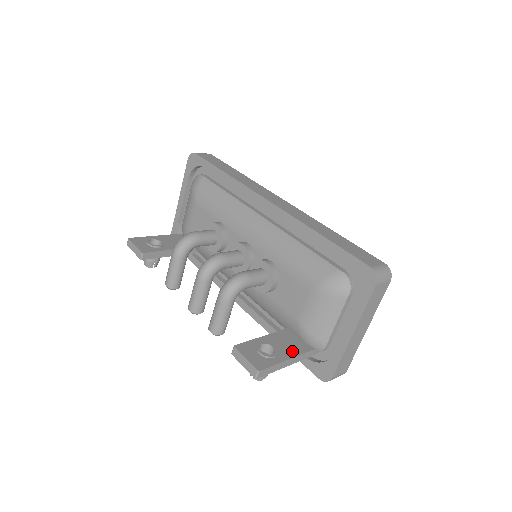
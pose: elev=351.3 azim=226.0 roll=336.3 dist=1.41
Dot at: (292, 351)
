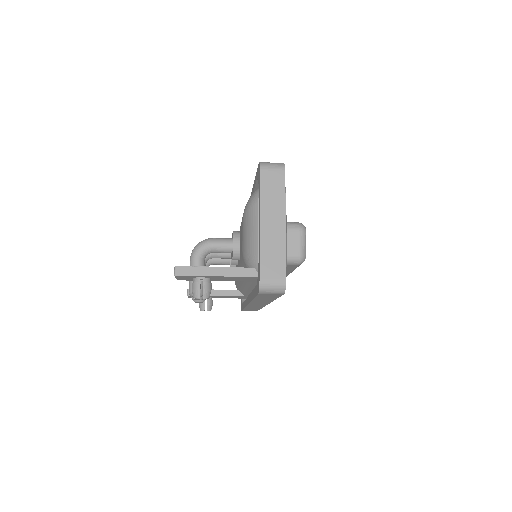
Dot at: occluded
